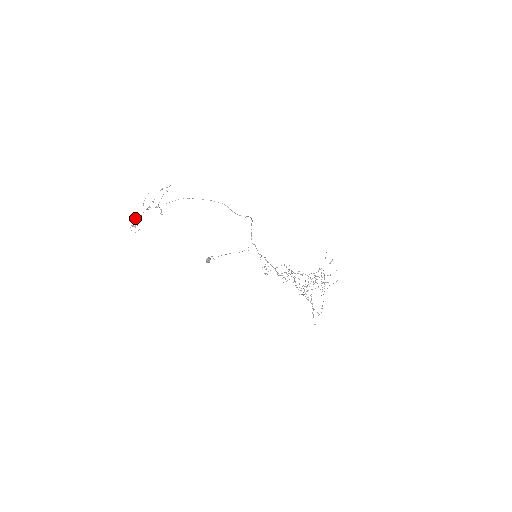
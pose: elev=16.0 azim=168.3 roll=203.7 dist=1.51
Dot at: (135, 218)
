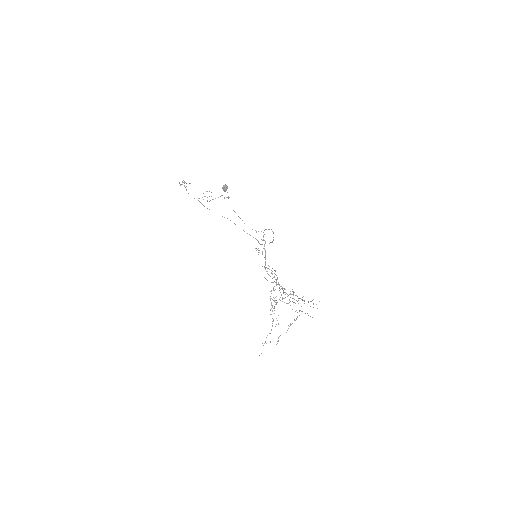
Dot at: occluded
